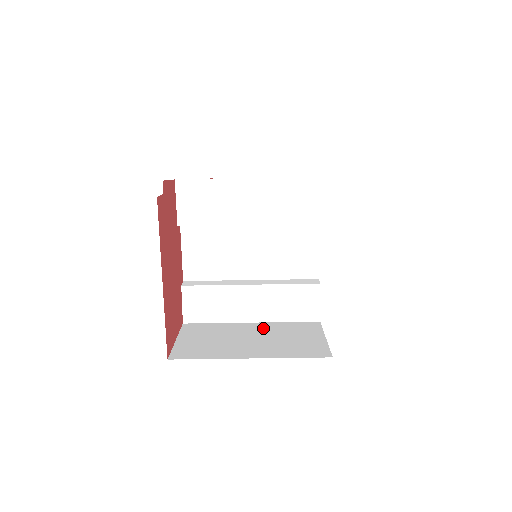
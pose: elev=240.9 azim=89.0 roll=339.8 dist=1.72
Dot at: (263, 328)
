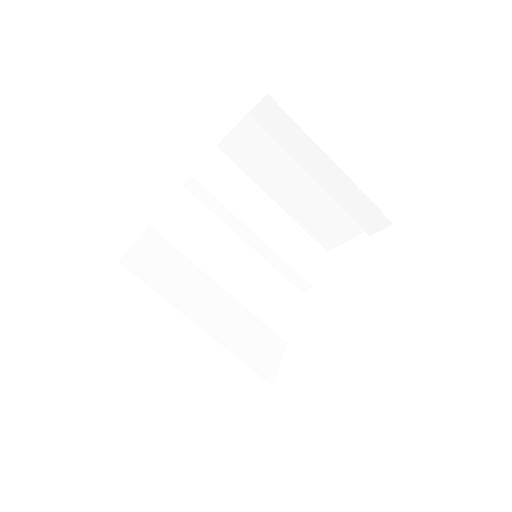
Dot at: occluded
